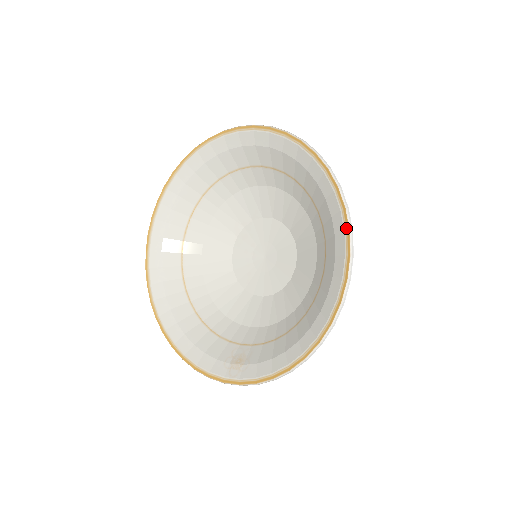
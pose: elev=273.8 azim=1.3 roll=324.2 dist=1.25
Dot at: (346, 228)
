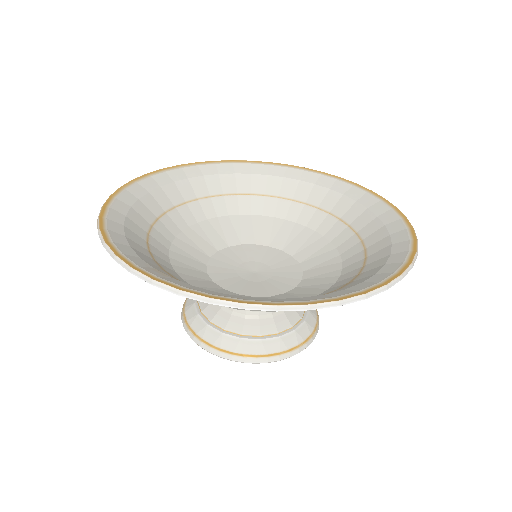
Dot at: (409, 260)
